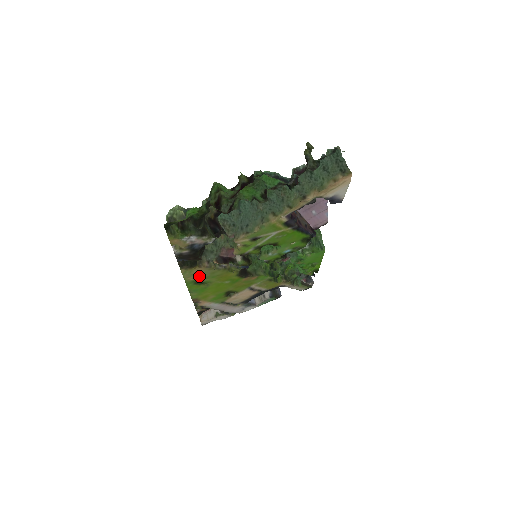
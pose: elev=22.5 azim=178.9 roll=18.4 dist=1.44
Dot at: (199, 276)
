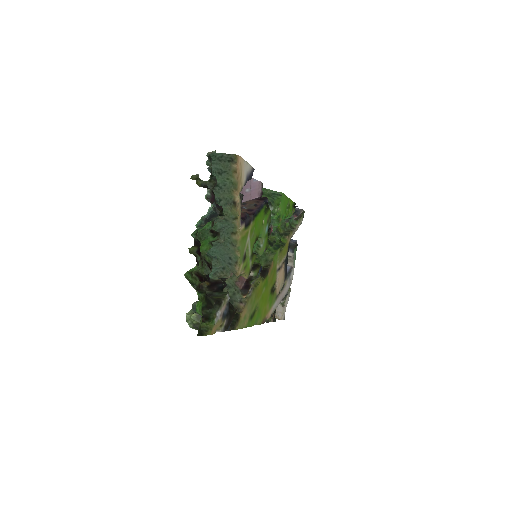
Dot at: (248, 314)
